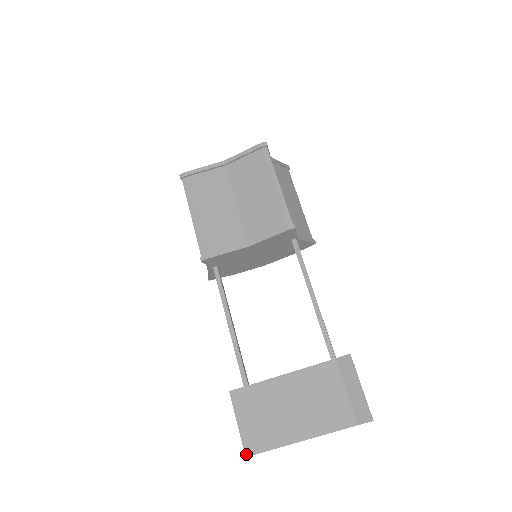
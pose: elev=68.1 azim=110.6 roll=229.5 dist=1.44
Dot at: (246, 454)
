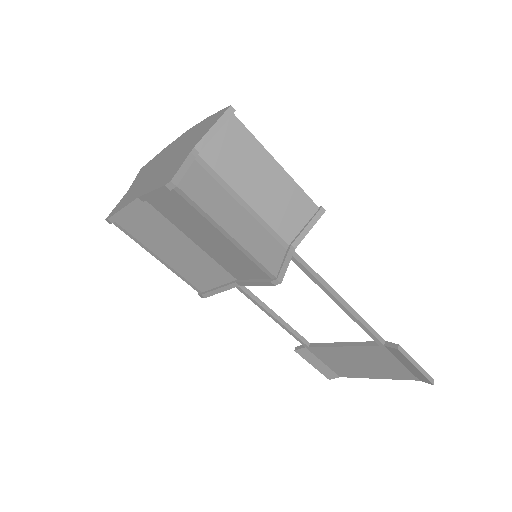
Dot at: (328, 378)
